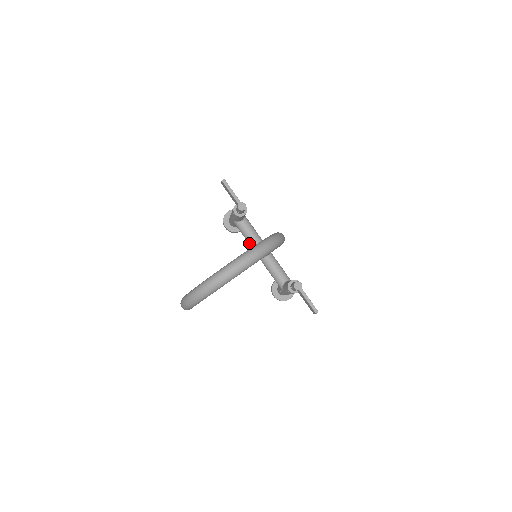
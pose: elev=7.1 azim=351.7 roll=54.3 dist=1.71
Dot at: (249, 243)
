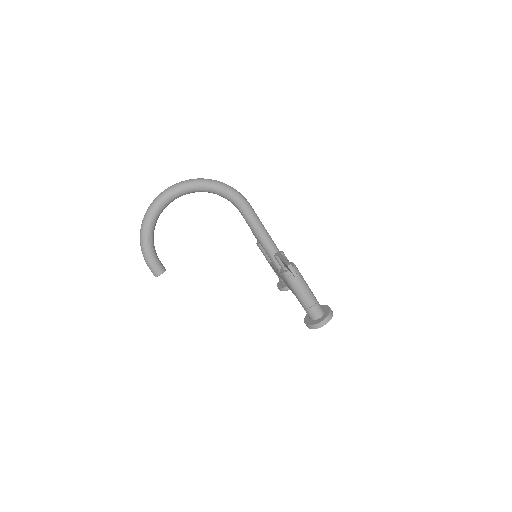
Dot at: occluded
